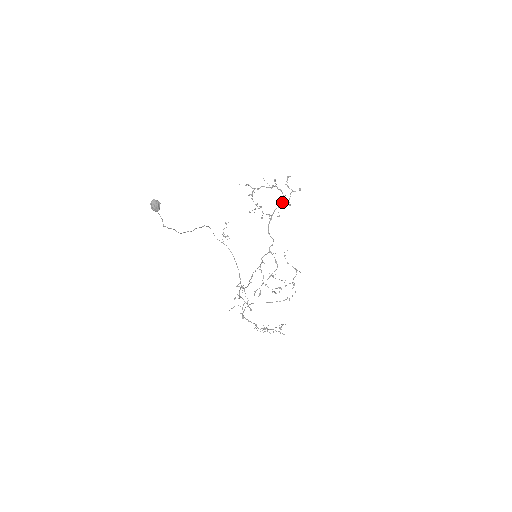
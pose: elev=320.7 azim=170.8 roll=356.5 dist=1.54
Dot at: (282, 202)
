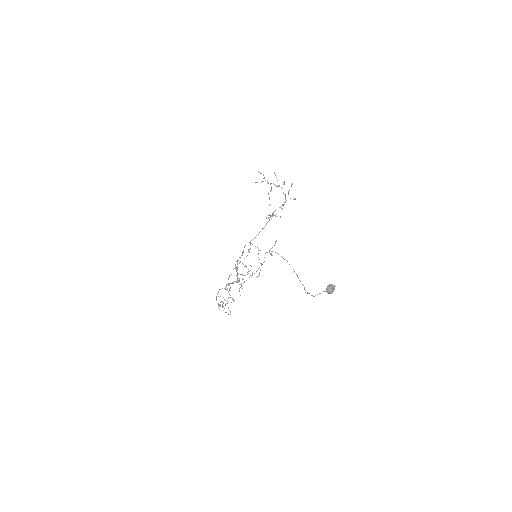
Dot at: (281, 206)
